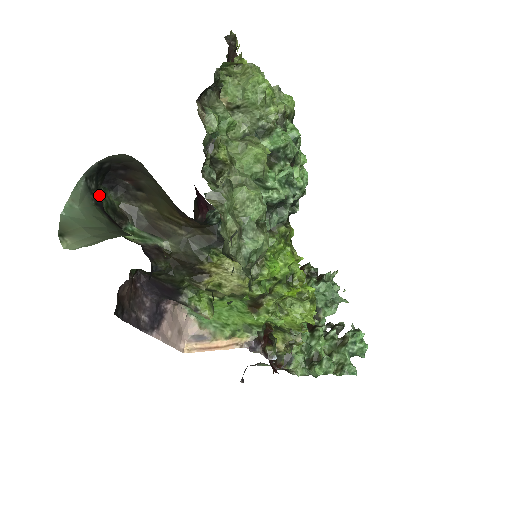
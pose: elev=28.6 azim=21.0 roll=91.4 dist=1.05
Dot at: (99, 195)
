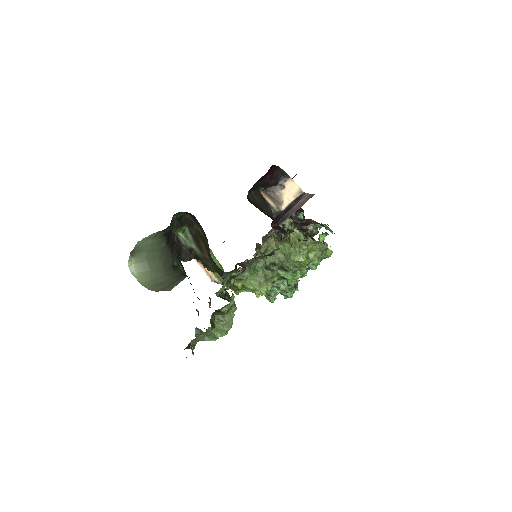
Dot at: (170, 228)
